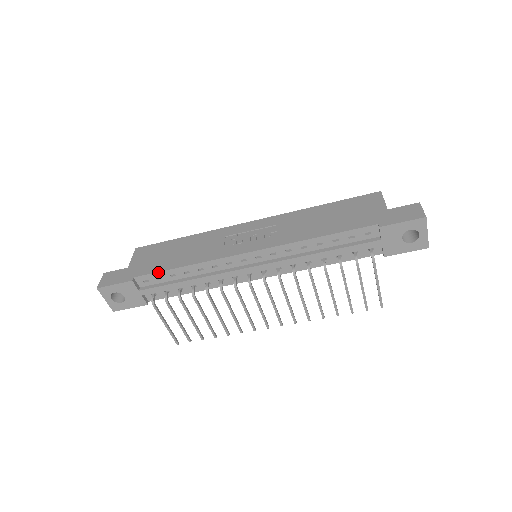
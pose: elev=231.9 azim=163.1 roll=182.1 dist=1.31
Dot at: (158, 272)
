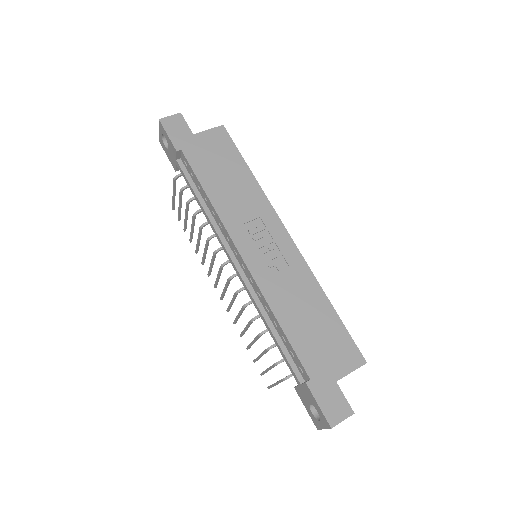
Dot at: (194, 172)
